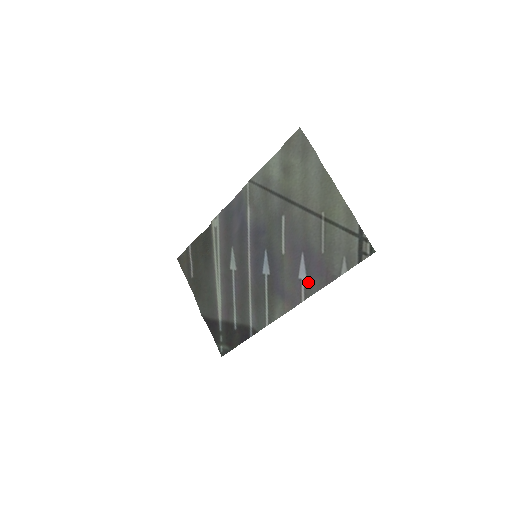
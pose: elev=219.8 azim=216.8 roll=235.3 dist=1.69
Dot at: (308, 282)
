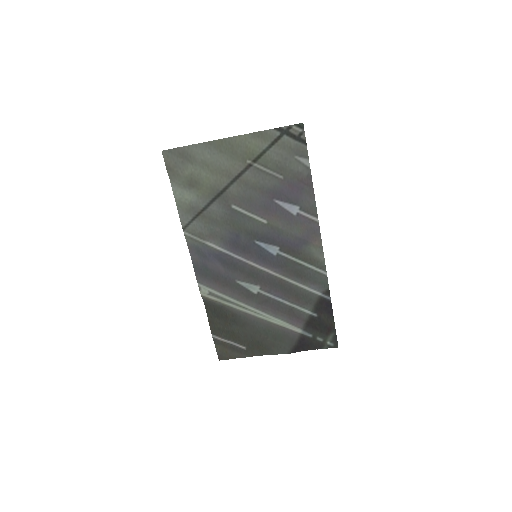
Dot at: (303, 206)
